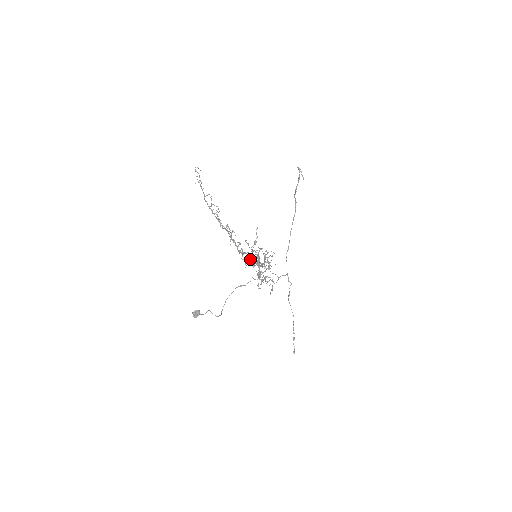
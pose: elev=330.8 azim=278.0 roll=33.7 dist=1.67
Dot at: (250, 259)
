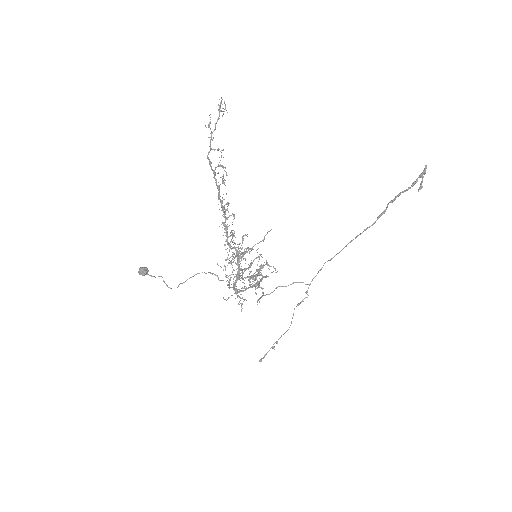
Dot at: occluded
